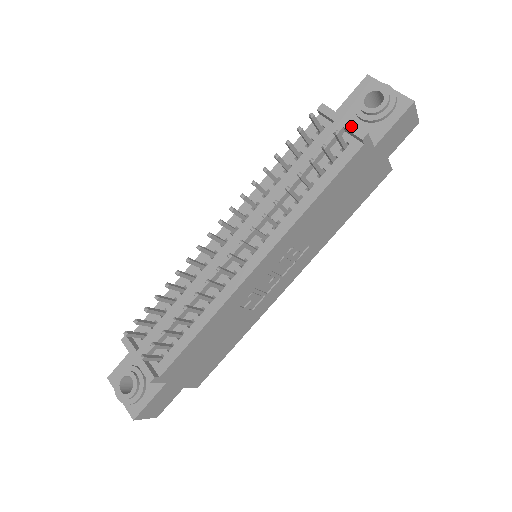
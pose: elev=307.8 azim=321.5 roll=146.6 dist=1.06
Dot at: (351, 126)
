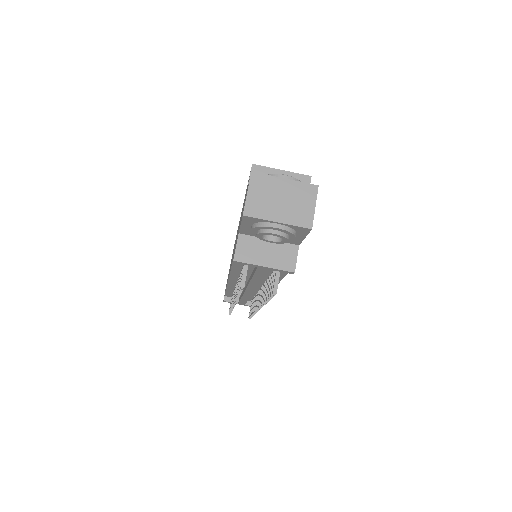
Dot at: (276, 270)
